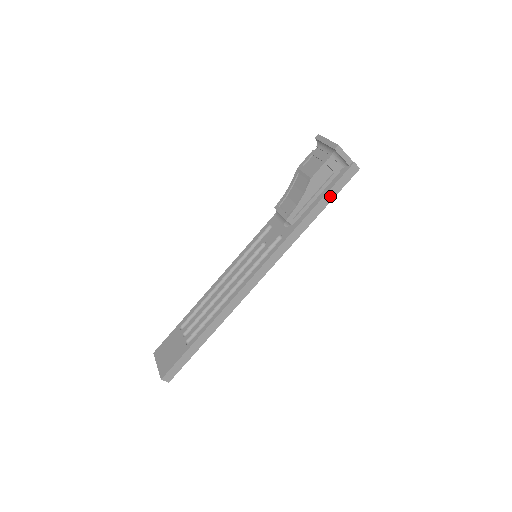
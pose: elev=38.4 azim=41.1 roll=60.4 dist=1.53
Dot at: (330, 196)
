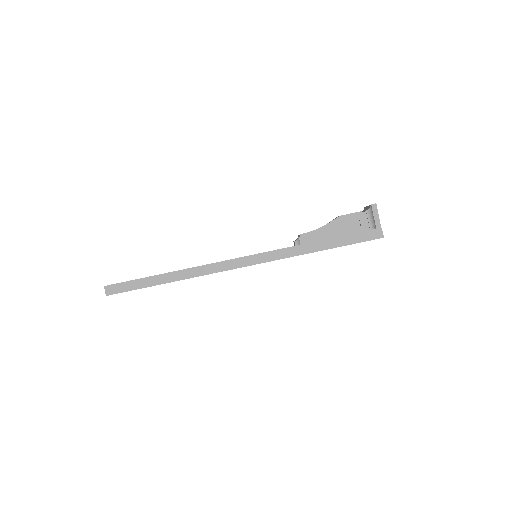
Dot at: (346, 241)
